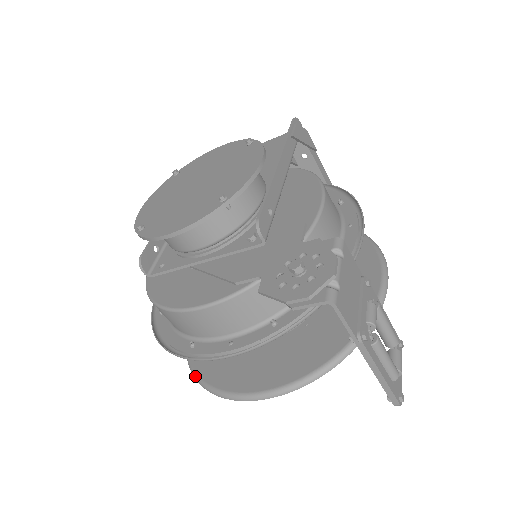
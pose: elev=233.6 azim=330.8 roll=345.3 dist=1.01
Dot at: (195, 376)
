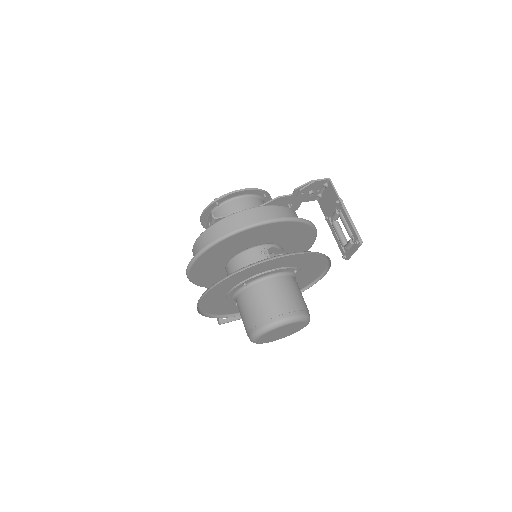
Dot at: (229, 274)
